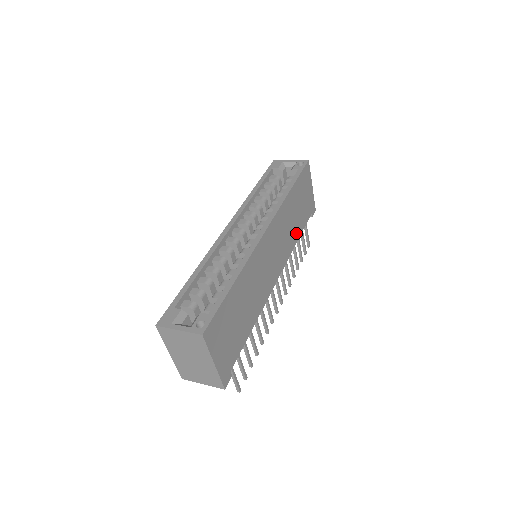
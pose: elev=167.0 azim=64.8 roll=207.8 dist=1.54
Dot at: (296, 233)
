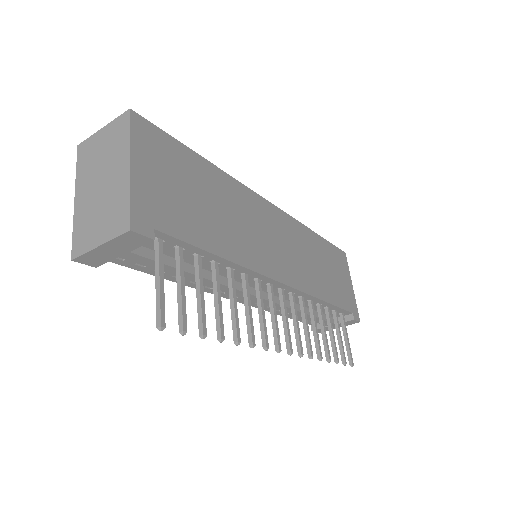
Dot at: (323, 289)
